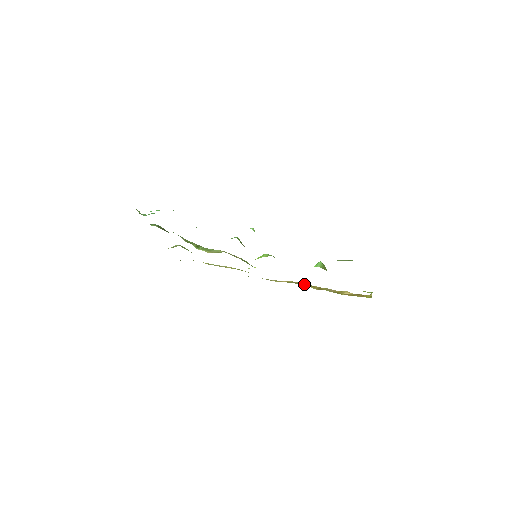
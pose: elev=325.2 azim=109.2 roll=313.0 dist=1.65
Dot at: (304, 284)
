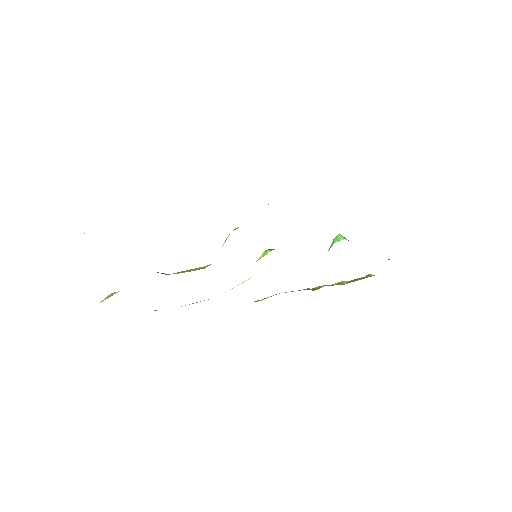
Dot at: occluded
